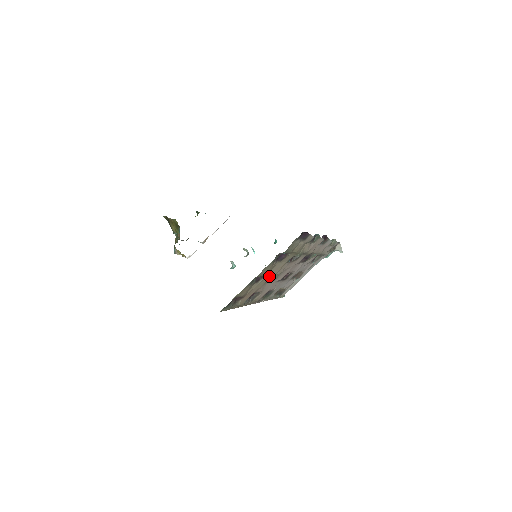
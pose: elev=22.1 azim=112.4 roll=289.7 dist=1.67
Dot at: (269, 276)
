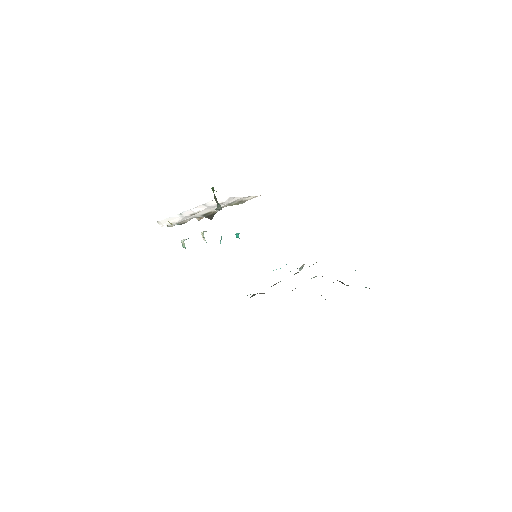
Dot at: occluded
